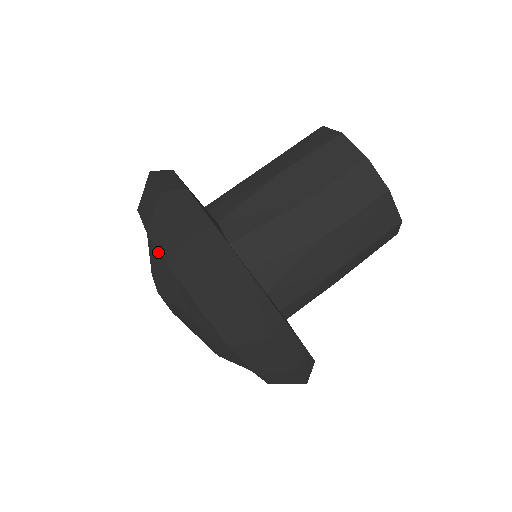
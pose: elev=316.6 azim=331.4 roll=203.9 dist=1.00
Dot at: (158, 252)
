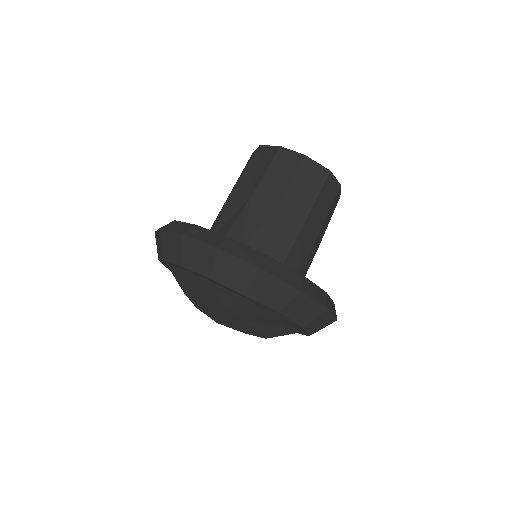
Dot at: (177, 270)
